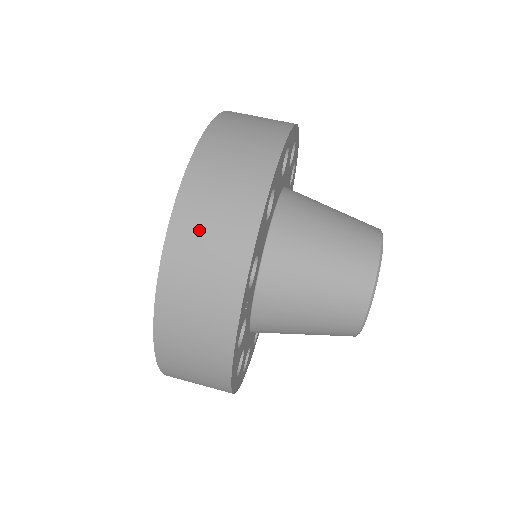
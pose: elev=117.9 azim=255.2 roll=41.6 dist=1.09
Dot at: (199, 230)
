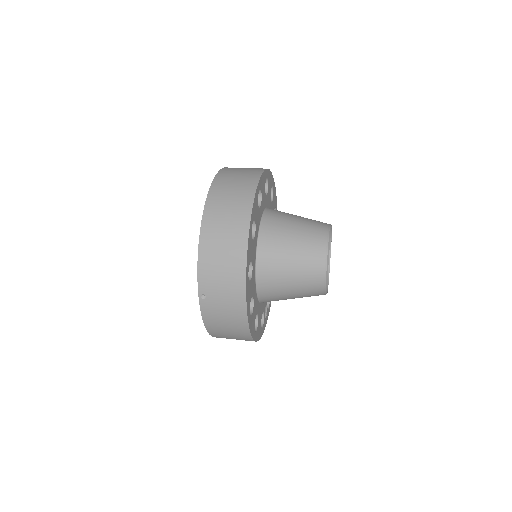
Dot at: occluded
